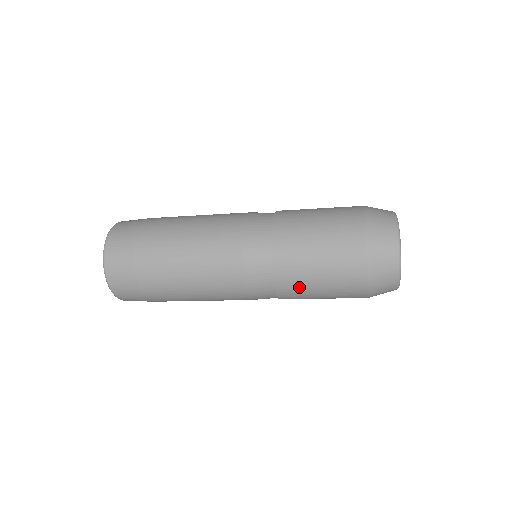
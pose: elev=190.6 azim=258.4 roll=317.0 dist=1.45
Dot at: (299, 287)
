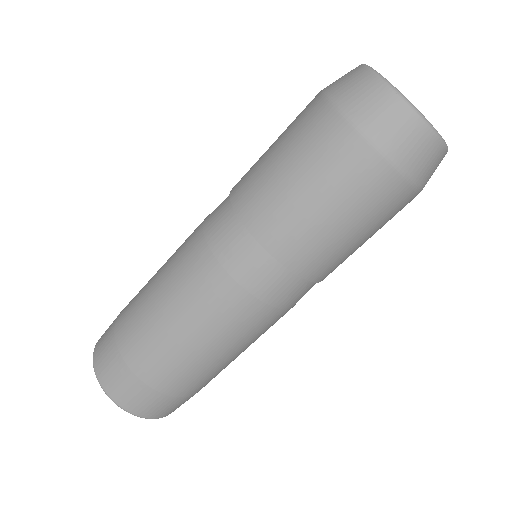
Dot at: (301, 234)
